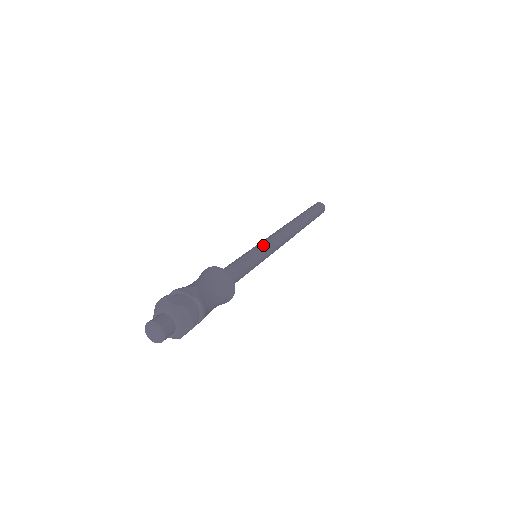
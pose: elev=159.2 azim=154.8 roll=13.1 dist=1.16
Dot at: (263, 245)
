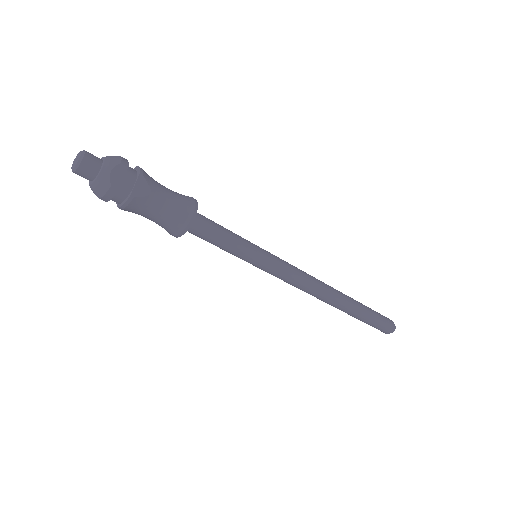
Dot at: occluded
